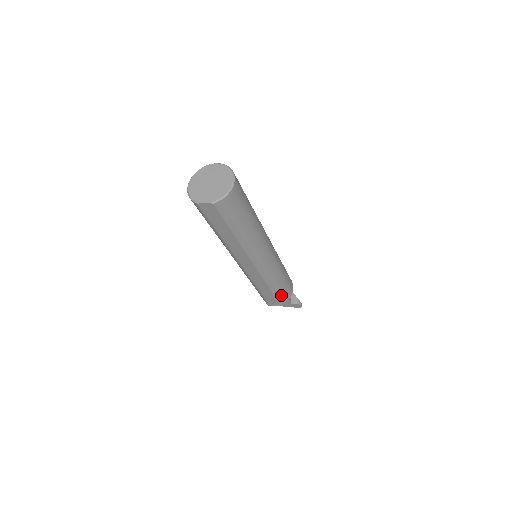
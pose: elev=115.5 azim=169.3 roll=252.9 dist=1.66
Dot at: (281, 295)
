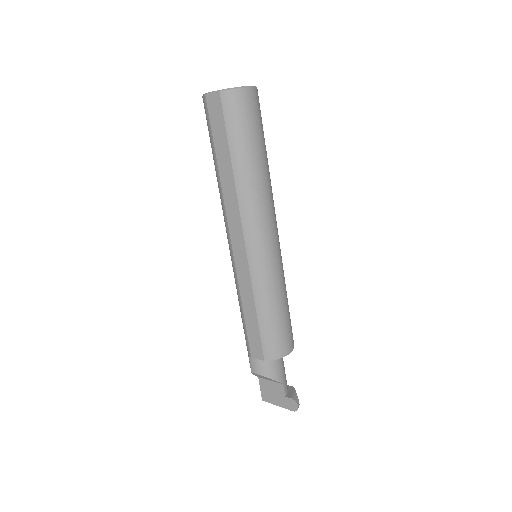
Dot at: (270, 339)
